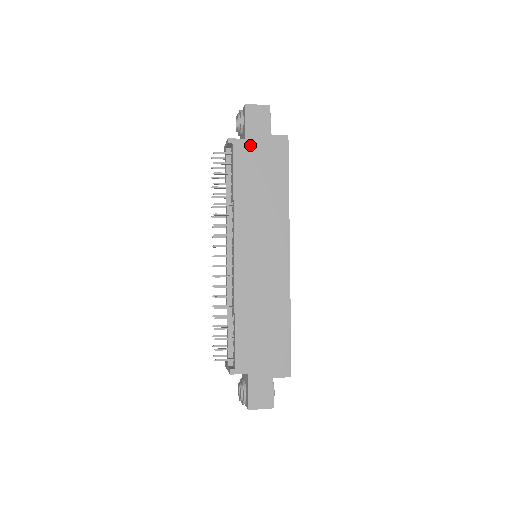
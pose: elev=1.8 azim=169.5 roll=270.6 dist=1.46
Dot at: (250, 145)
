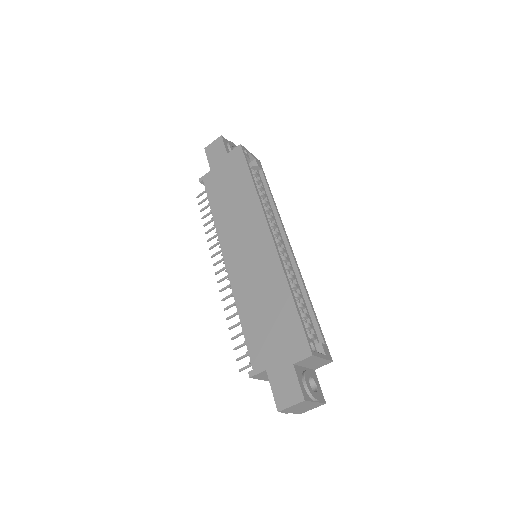
Dot at: (215, 172)
